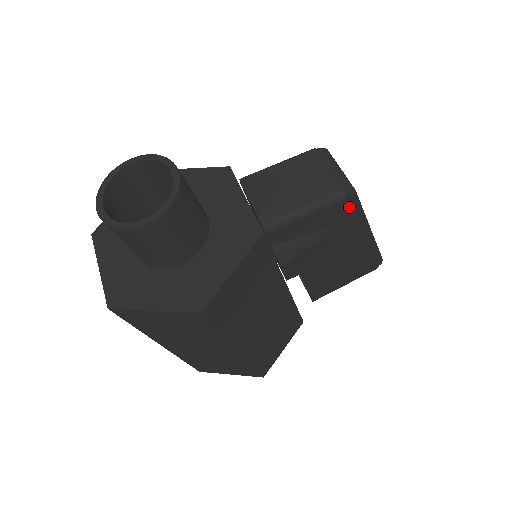
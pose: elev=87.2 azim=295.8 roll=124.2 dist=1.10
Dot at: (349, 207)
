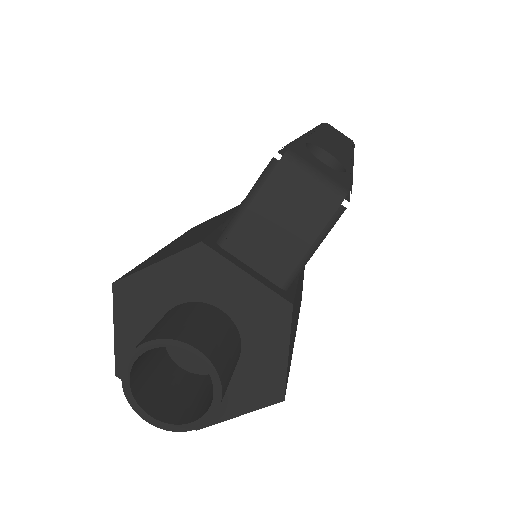
Dot at: occluded
